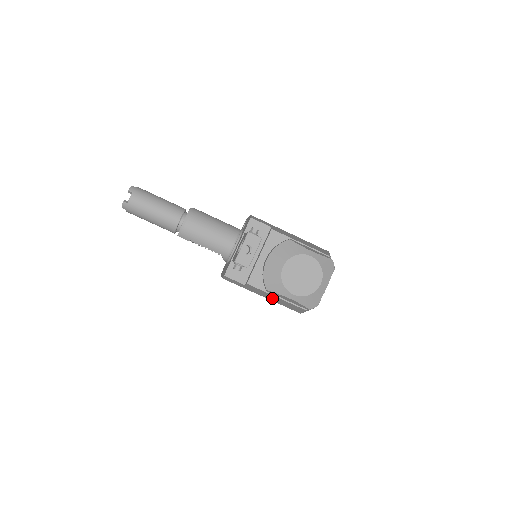
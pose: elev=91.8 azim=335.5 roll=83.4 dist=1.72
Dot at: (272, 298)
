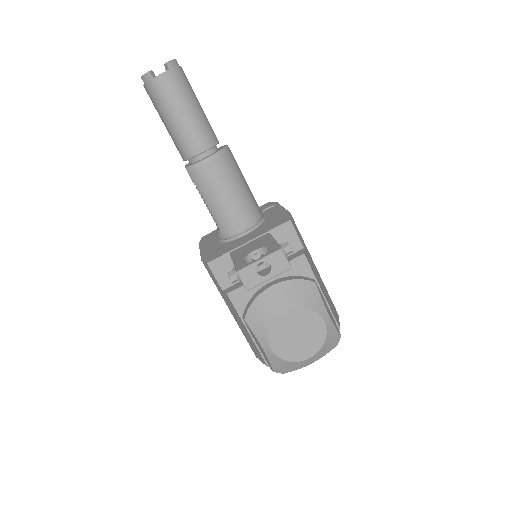
Dot at: (241, 324)
